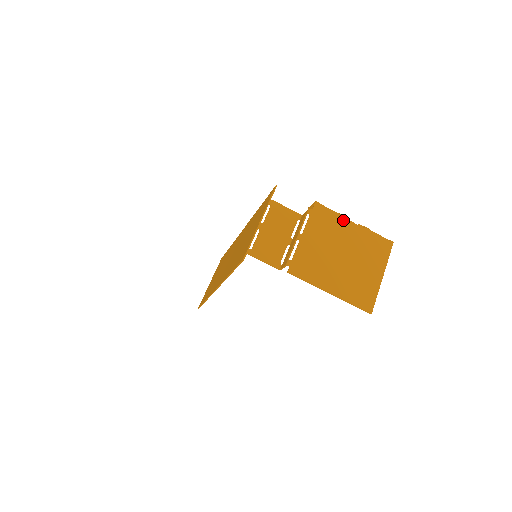
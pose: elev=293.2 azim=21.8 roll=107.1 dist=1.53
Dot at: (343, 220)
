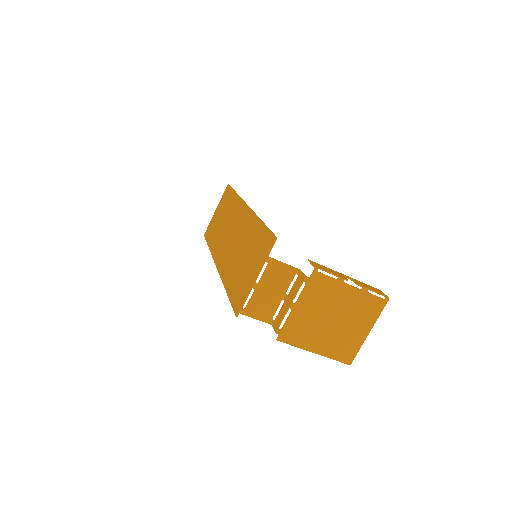
Dot at: (341, 284)
